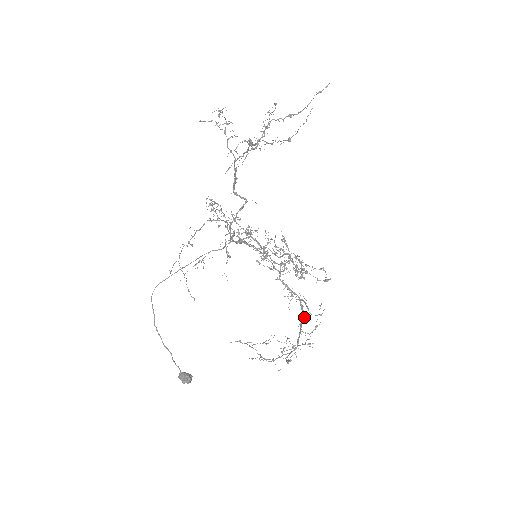
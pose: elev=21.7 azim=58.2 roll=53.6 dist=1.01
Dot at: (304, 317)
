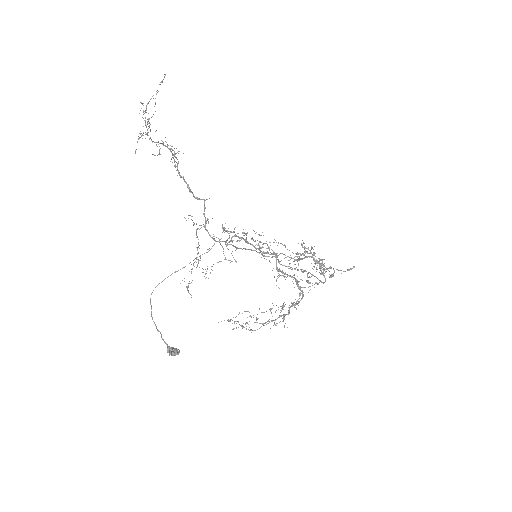
Dot at: (302, 295)
